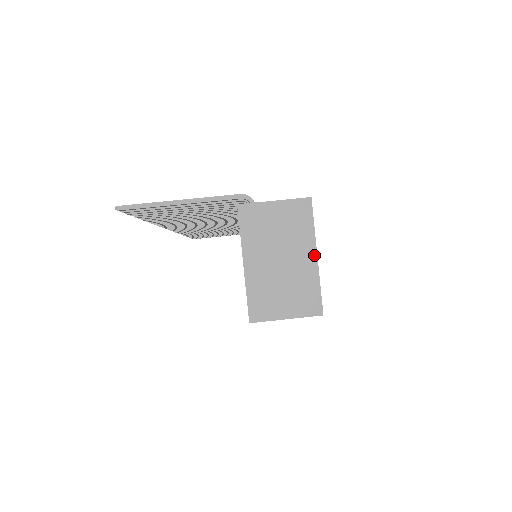
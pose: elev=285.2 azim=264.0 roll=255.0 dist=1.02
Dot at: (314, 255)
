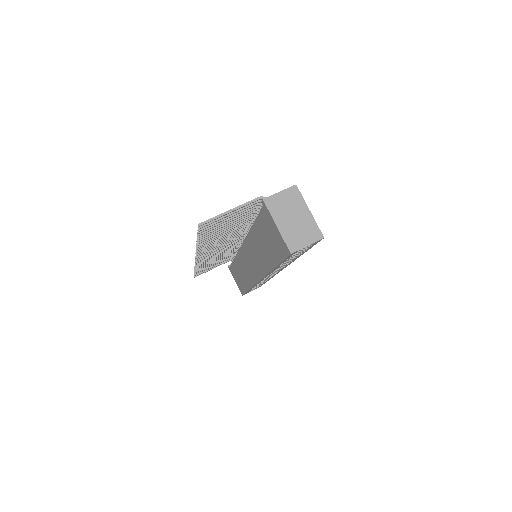
Dot at: (308, 211)
